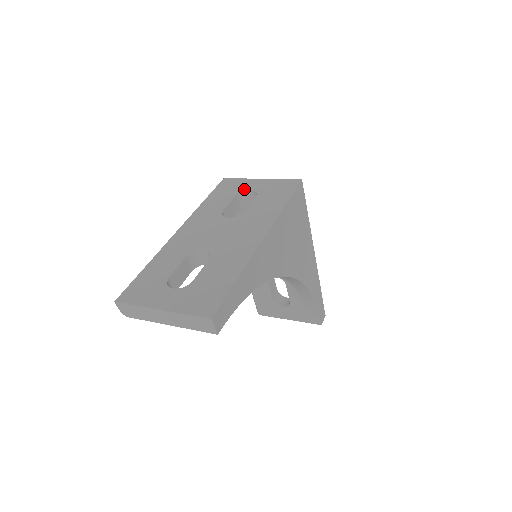
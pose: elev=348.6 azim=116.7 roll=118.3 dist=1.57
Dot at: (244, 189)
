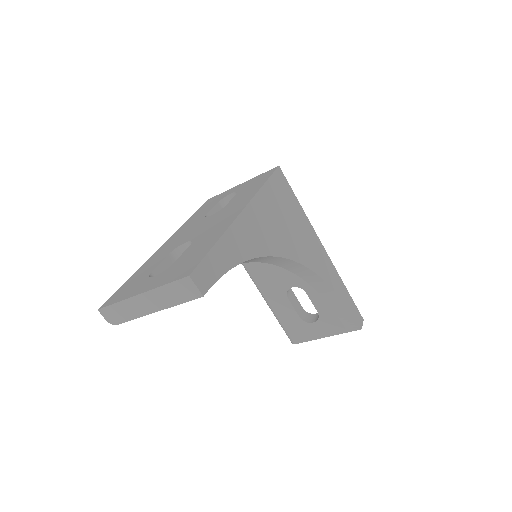
Dot at: (226, 195)
